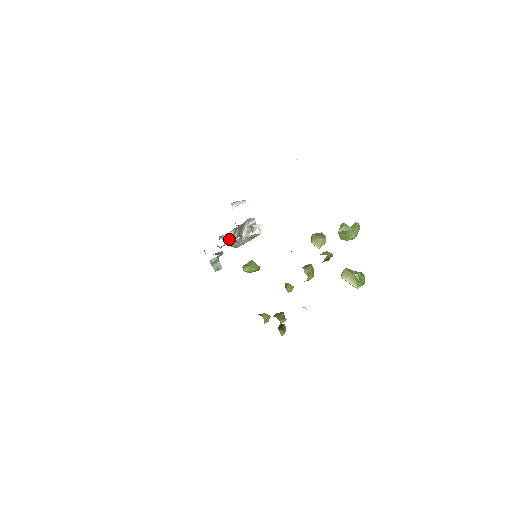
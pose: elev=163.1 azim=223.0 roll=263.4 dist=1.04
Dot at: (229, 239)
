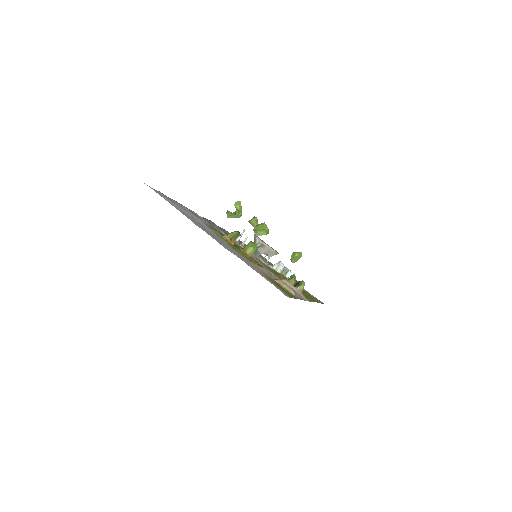
Dot at: (266, 254)
